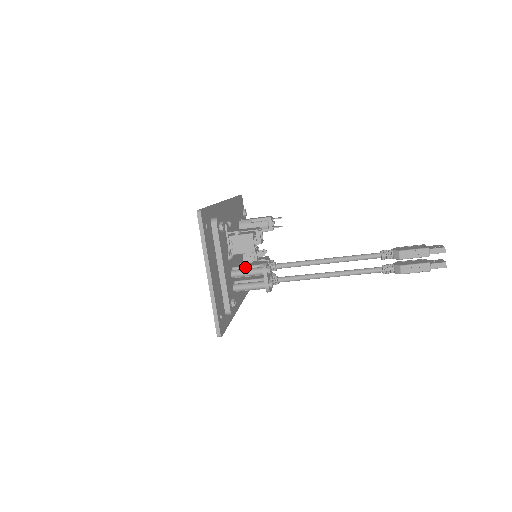
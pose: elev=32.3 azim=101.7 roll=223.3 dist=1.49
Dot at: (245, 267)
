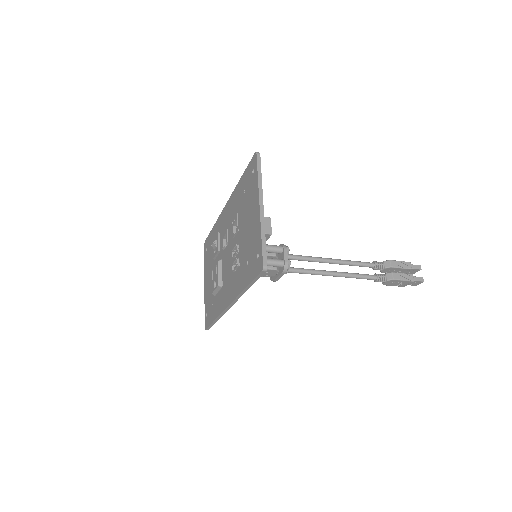
Dot at: occluded
